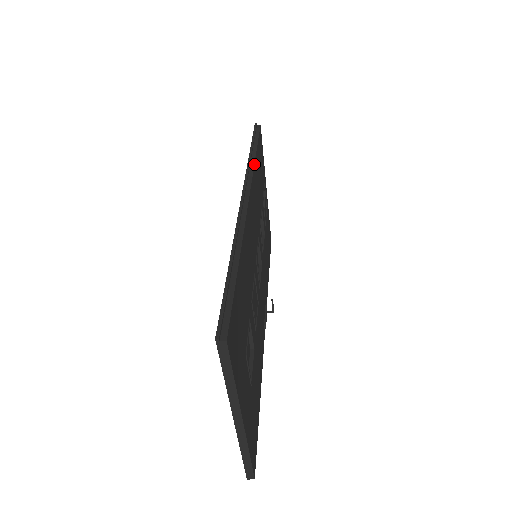
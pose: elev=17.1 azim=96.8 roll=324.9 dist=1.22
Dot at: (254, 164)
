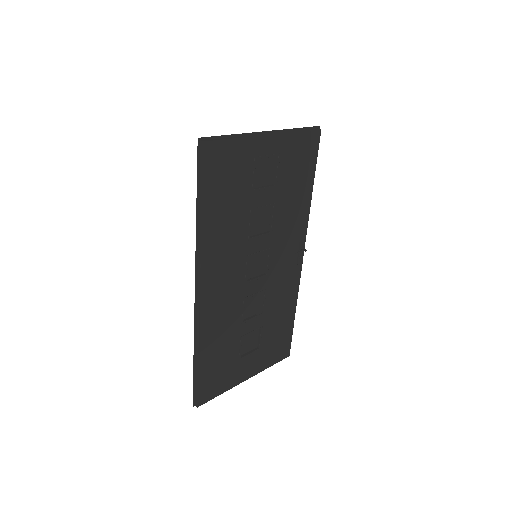
Dot at: (201, 241)
